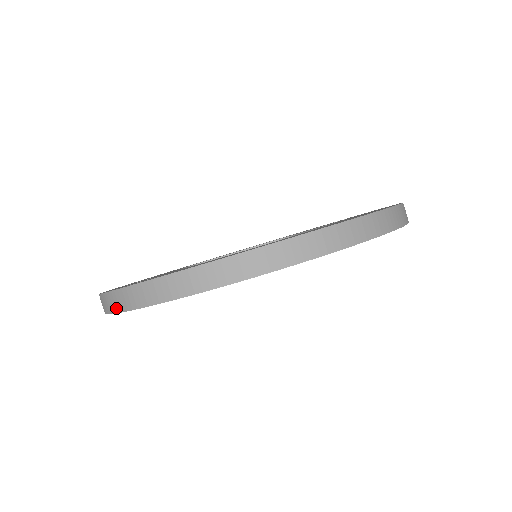
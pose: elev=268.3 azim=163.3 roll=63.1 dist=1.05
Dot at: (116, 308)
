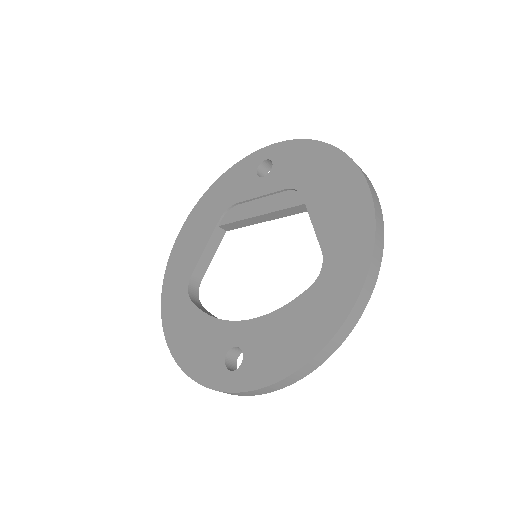
Dot at: (266, 393)
